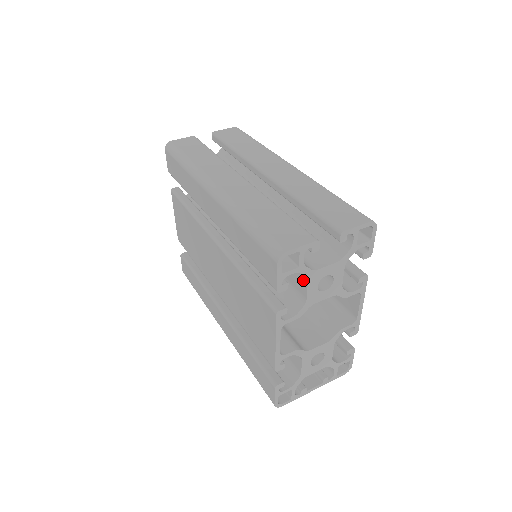
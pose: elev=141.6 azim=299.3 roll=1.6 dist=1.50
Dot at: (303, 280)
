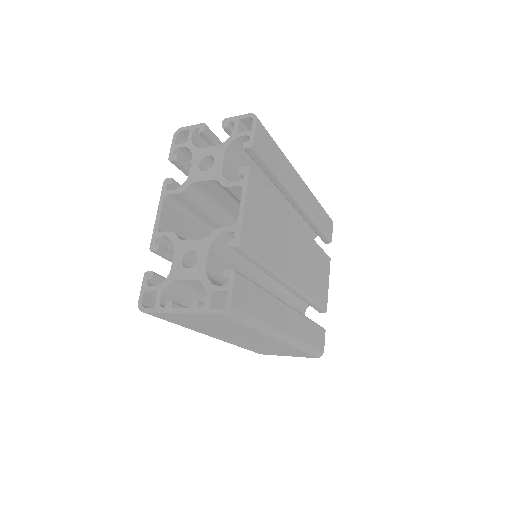
Dot at: occluded
